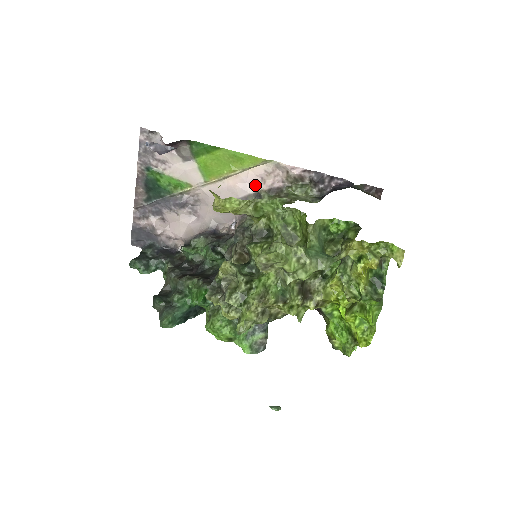
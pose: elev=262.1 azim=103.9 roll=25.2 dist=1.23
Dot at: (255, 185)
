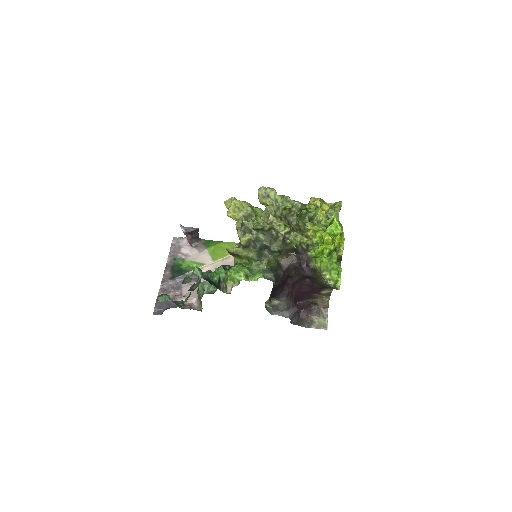
Dot at: occluded
